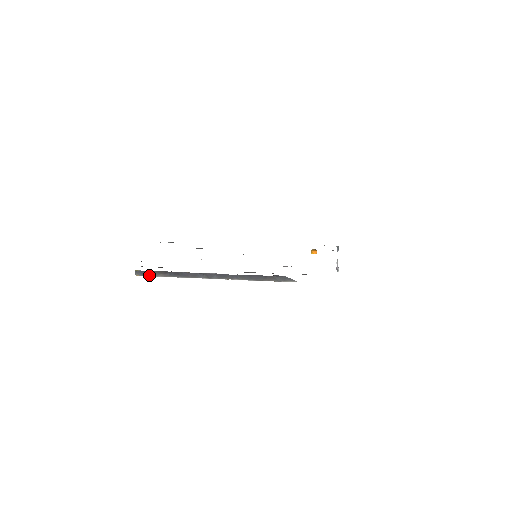
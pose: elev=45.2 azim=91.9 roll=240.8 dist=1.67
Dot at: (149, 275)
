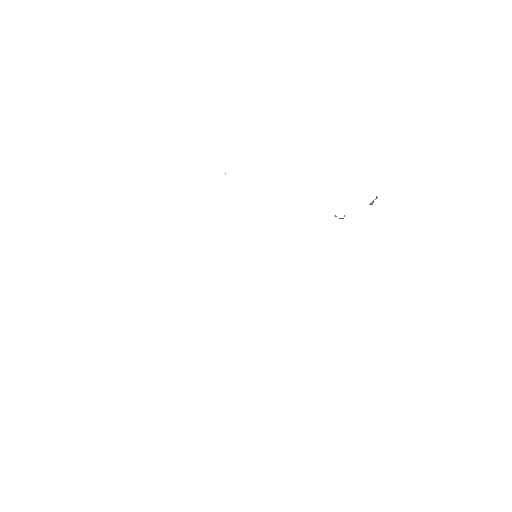
Dot at: occluded
